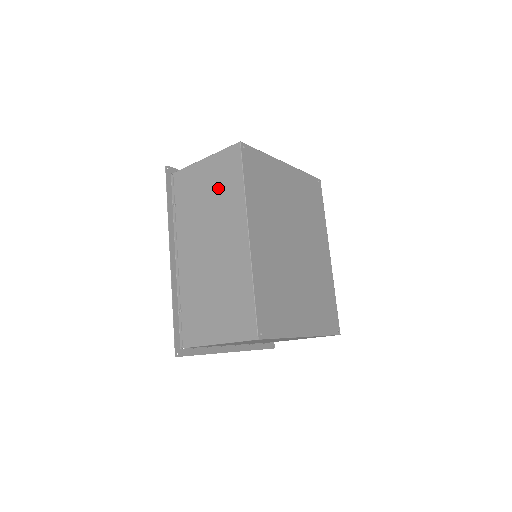
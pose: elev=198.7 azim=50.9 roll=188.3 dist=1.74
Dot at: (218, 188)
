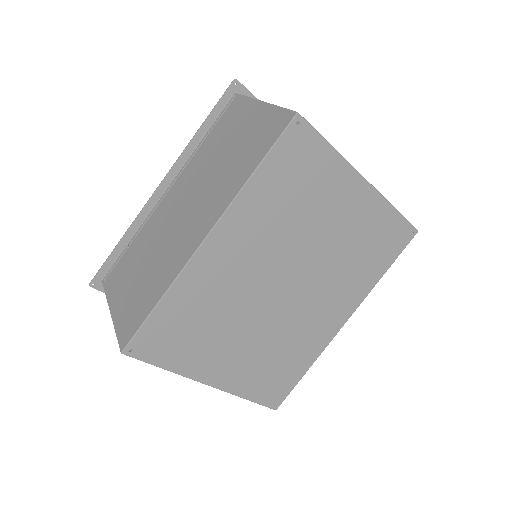
Dot at: (240, 151)
